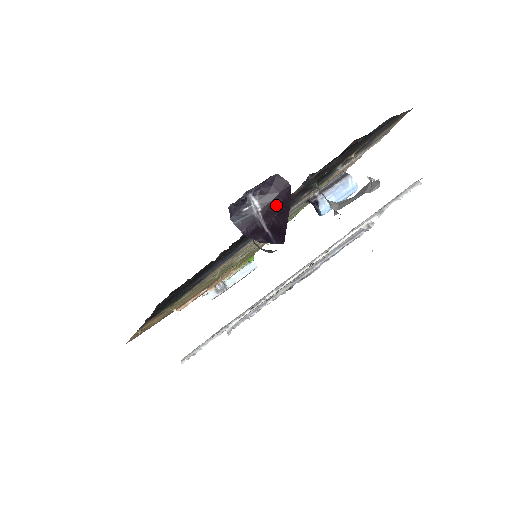
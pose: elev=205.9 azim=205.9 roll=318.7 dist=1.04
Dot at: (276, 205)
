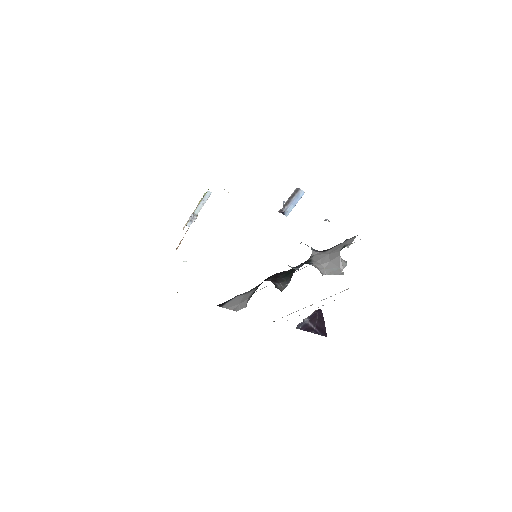
Dot at: (315, 317)
